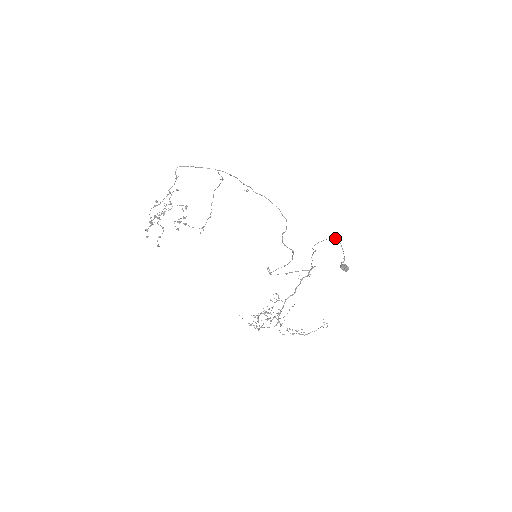
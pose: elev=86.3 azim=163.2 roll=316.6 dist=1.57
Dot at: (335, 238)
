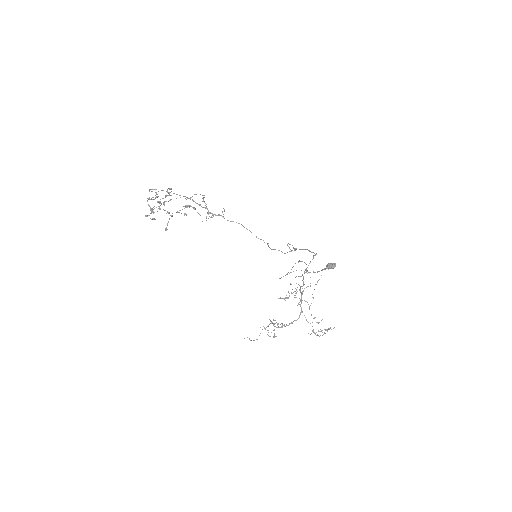
Dot at: occluded
